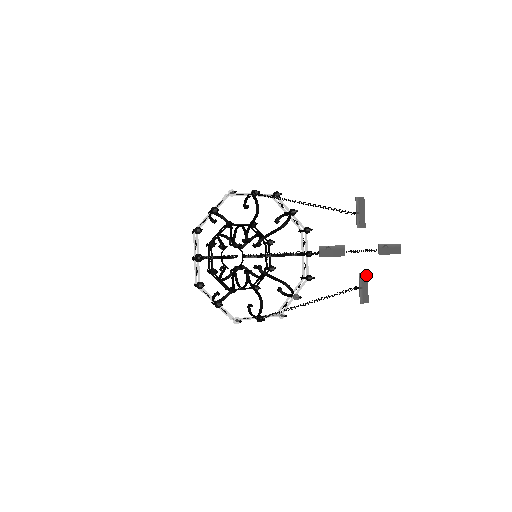
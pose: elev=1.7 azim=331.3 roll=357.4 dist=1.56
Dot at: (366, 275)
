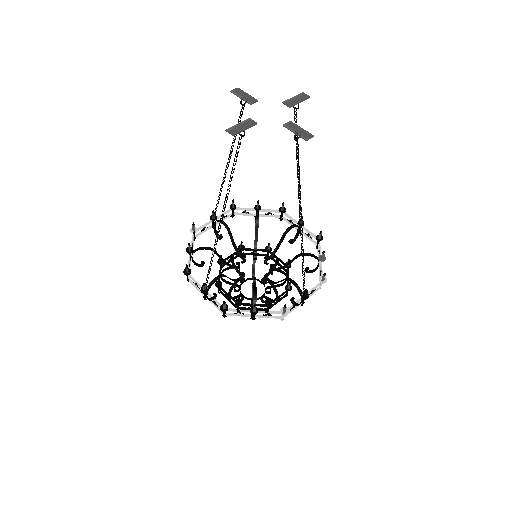
Dot at: (291, 123)
